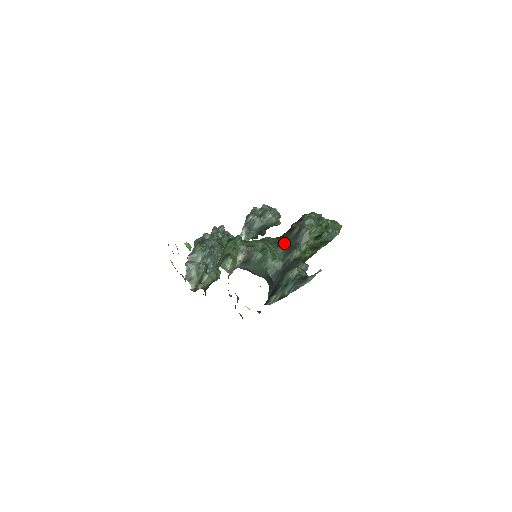
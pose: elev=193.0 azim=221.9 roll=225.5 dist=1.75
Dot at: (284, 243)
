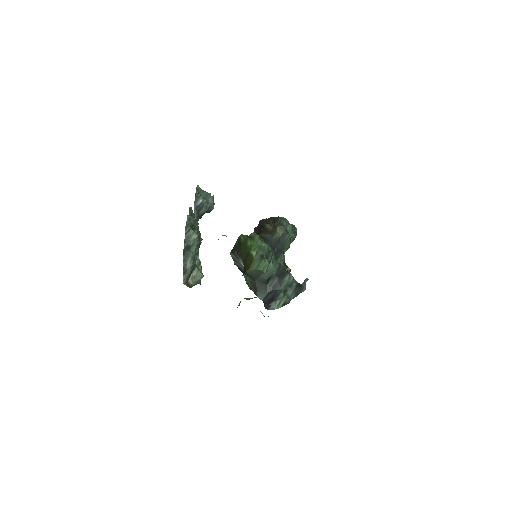
Dot at: (271, 245)
